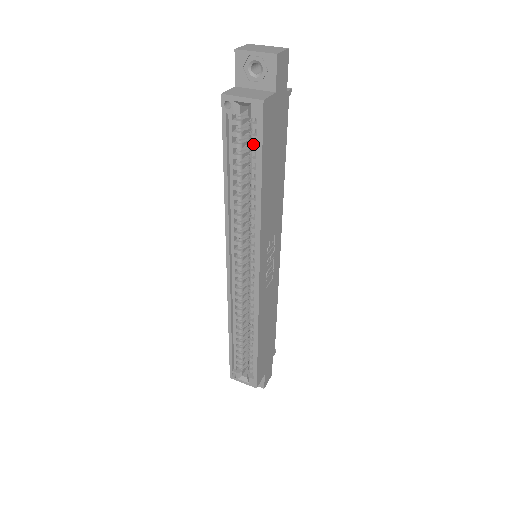
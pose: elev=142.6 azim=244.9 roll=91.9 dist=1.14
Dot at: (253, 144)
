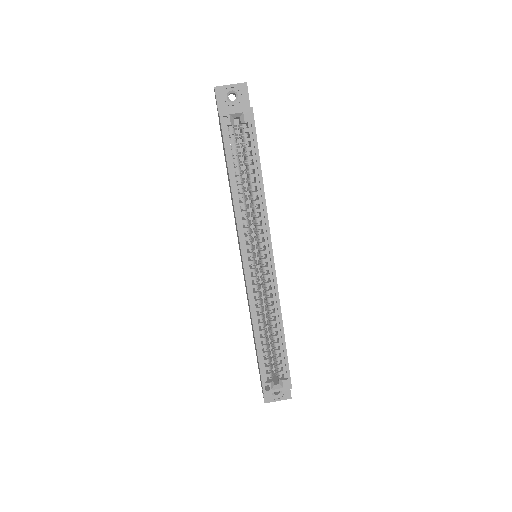
Dot at: occluded
